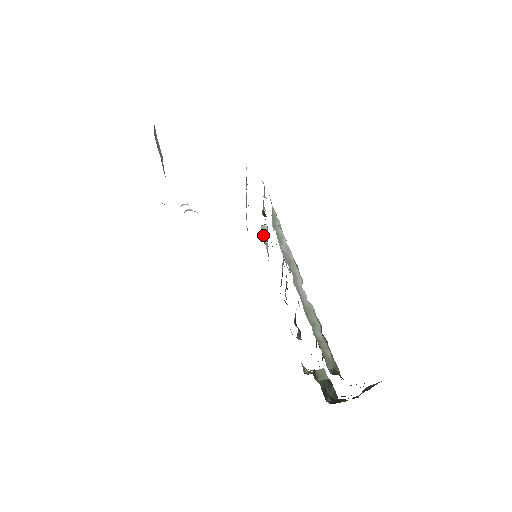
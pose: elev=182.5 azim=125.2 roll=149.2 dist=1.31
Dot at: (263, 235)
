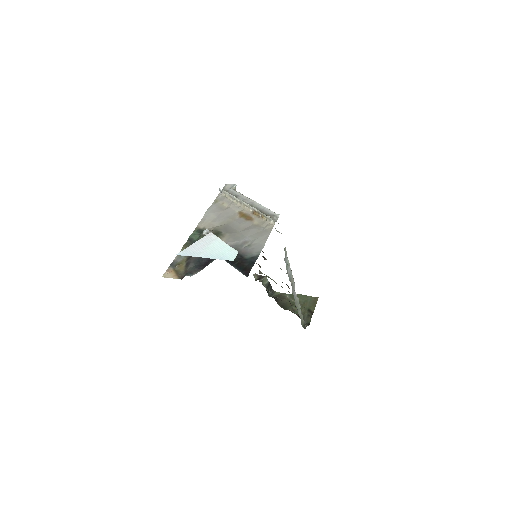
Dot at: occluded
